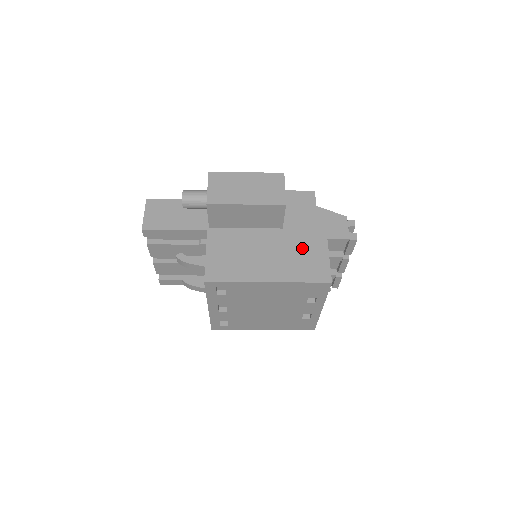
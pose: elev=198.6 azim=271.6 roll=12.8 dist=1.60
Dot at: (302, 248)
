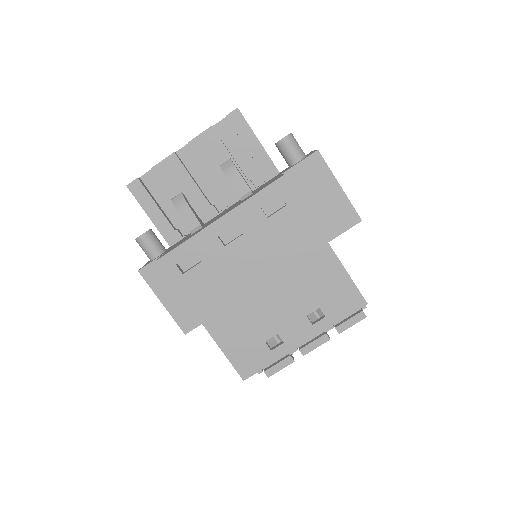
Dot at: occluded
